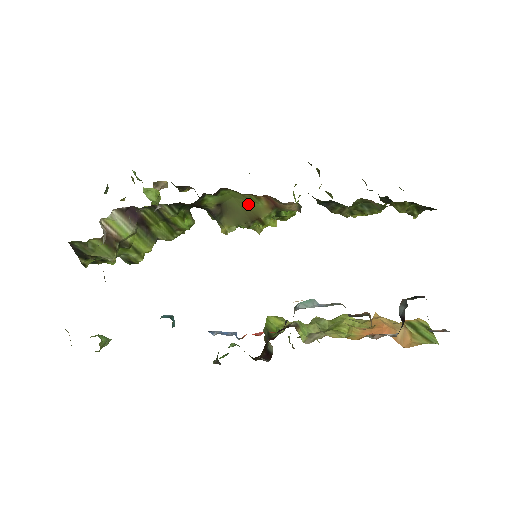
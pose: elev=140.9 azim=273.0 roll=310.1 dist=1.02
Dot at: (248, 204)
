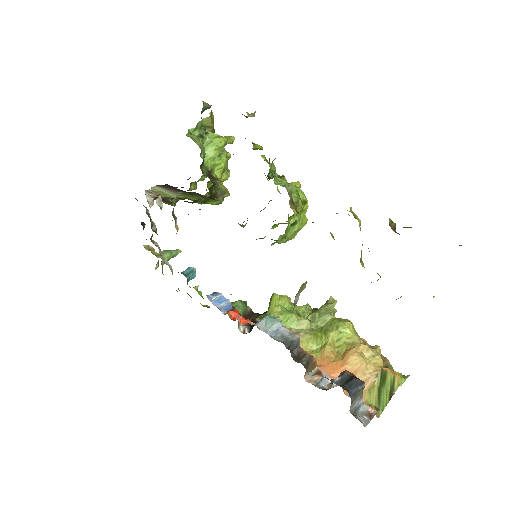
Dot at: occluded
